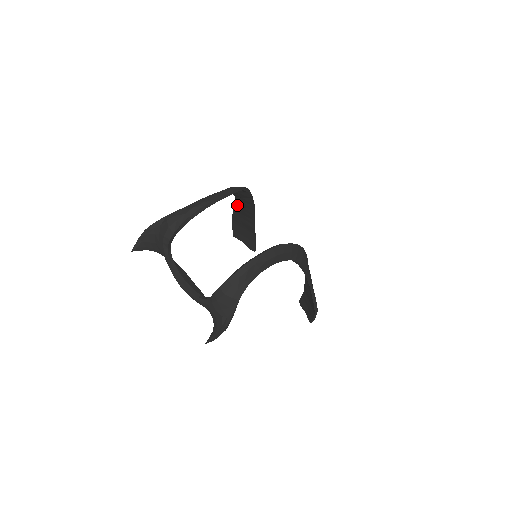
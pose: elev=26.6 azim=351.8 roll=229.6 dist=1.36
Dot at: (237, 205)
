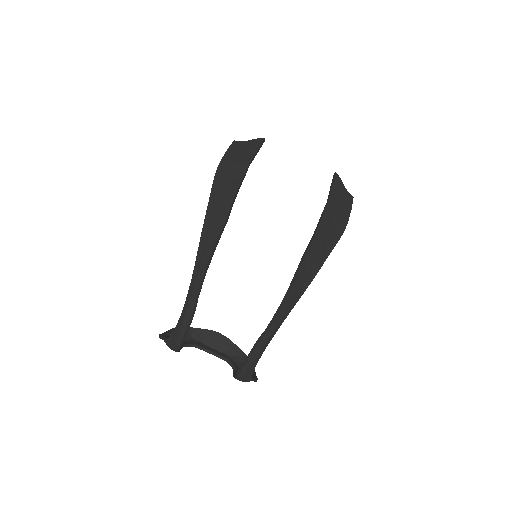
Dot at: (210, 218)
